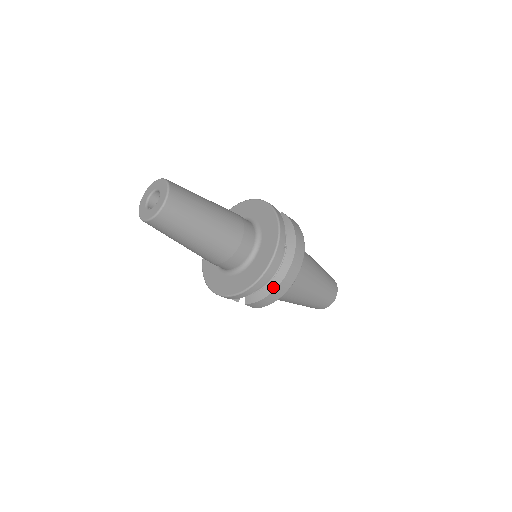
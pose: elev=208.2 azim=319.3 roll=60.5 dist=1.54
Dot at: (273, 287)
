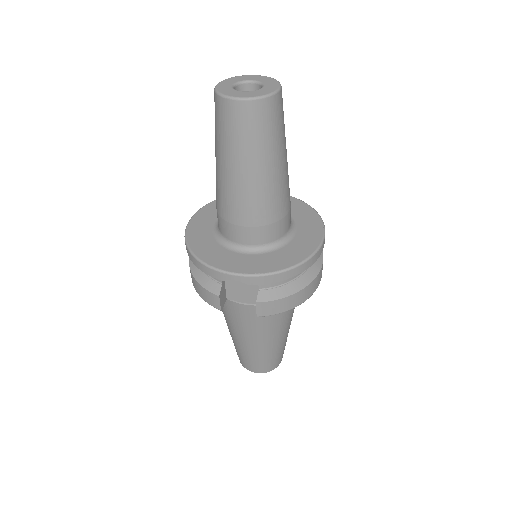
Dot at: (304, 283)
